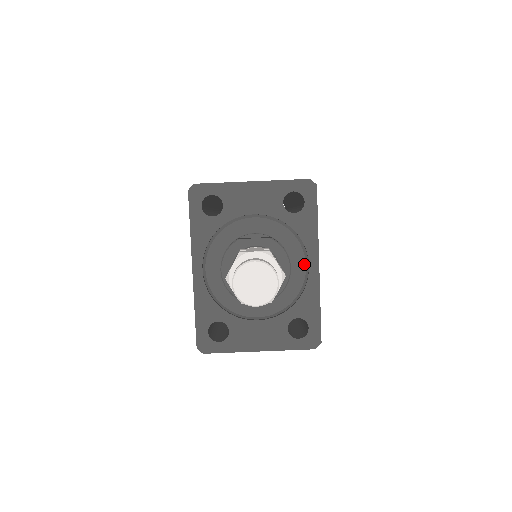
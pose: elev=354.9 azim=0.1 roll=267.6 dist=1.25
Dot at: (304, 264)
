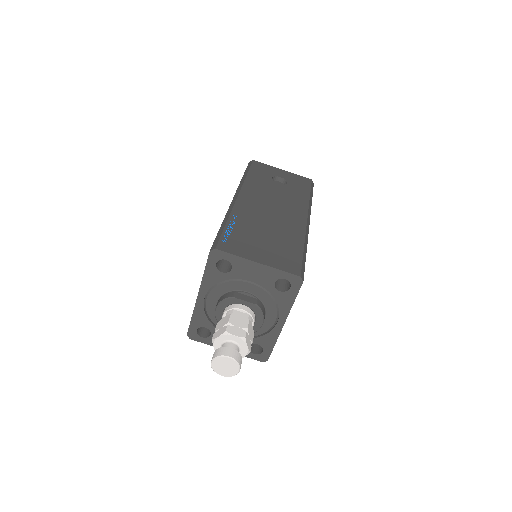
Dot at: (274, 320)
